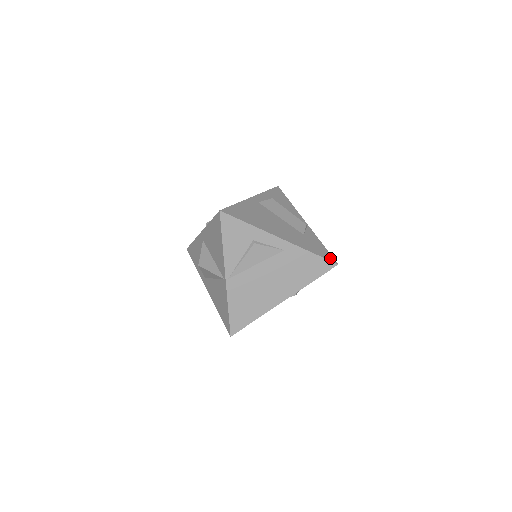
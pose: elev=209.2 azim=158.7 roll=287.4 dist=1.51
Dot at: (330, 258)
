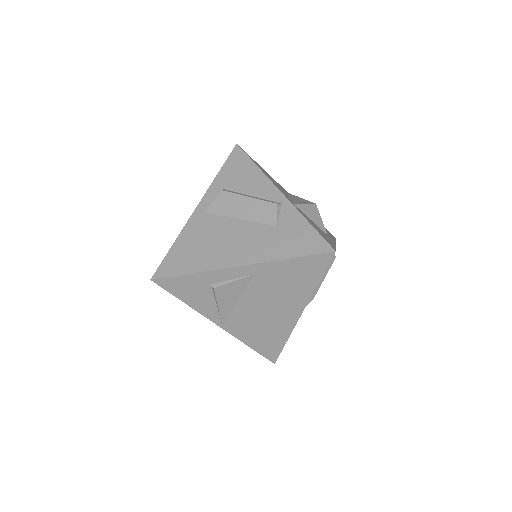
Dot at: (321, 247)
